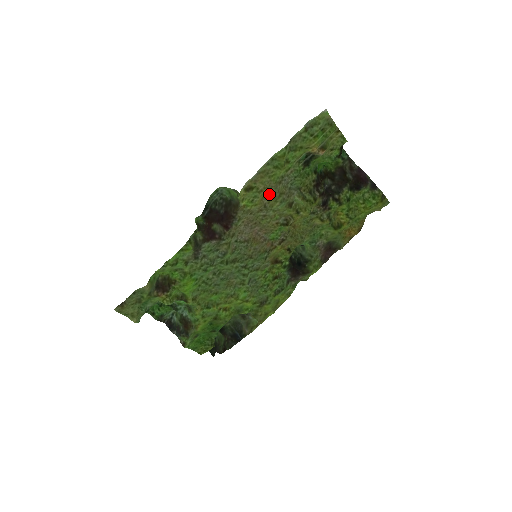
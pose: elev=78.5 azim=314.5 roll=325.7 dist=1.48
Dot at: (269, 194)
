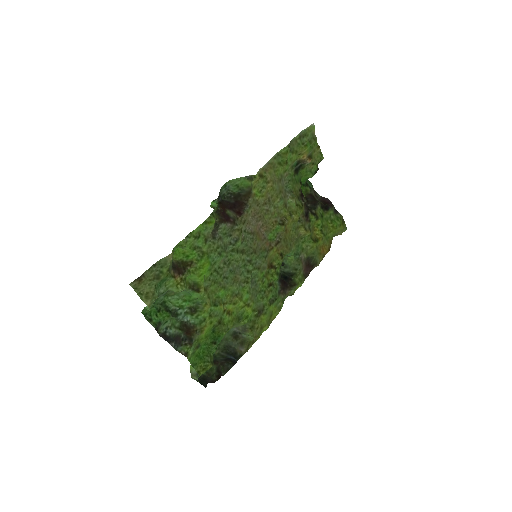
Dot at: (273, 188)
